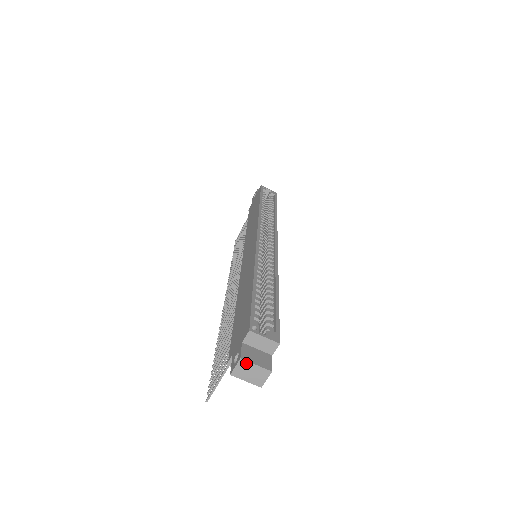
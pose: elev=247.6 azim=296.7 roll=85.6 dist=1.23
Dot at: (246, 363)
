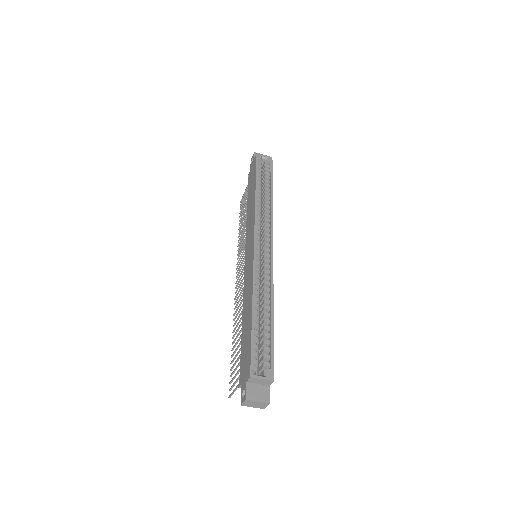
Dot at: (250, 401)
